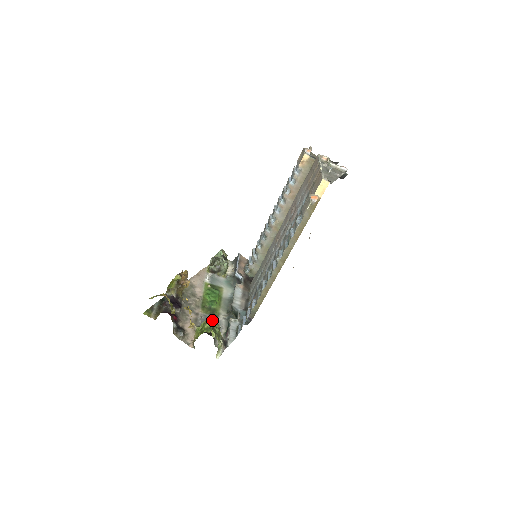
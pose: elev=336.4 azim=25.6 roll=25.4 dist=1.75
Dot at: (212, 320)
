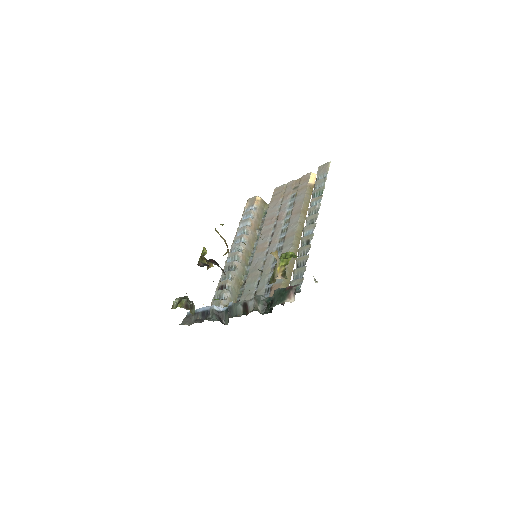
Dot at: occluded
